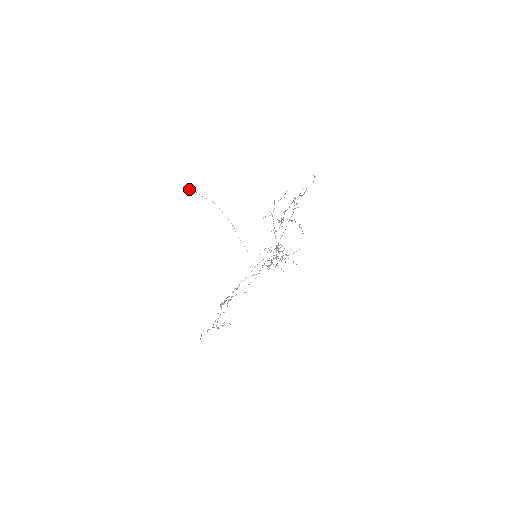
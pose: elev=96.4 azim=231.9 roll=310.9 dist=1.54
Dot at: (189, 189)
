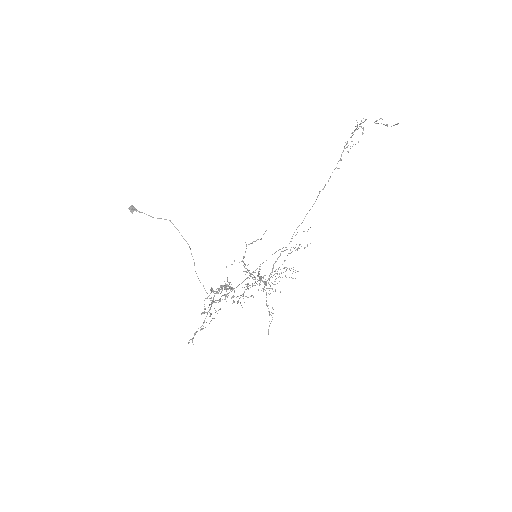
Dot at: (132, 206)
